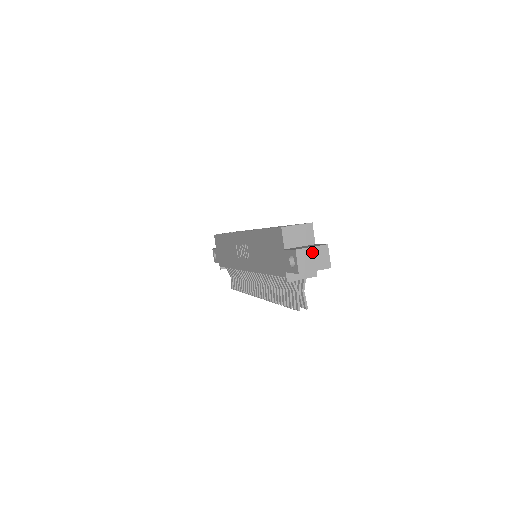
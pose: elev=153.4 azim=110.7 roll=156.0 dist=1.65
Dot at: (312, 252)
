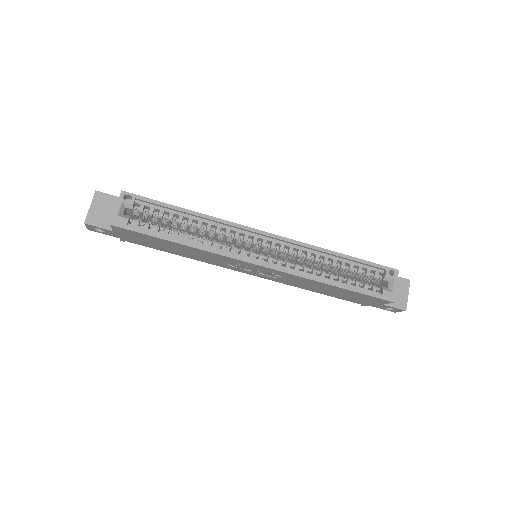
Dot at: (406, 296)
